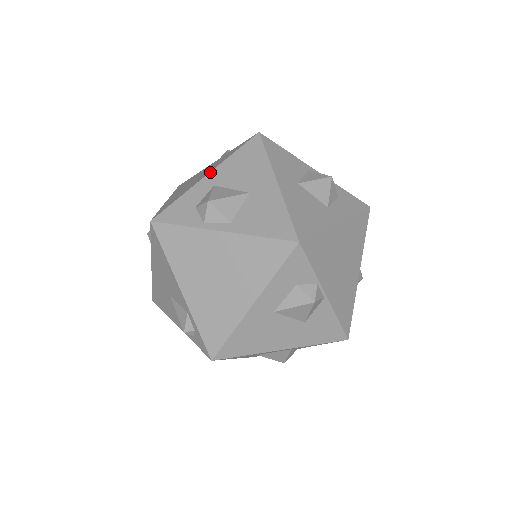
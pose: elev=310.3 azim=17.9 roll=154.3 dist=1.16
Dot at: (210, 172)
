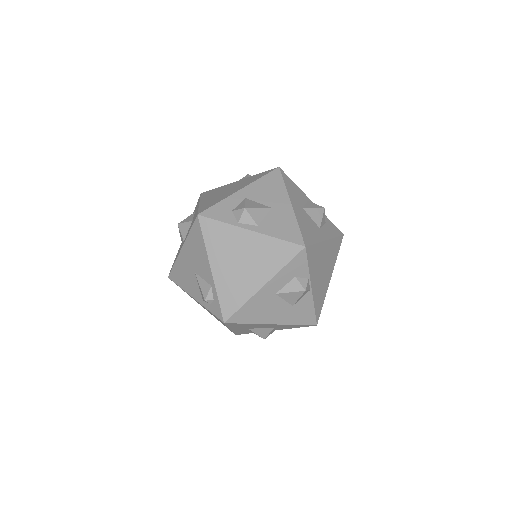
Dot at: (243, 188)
